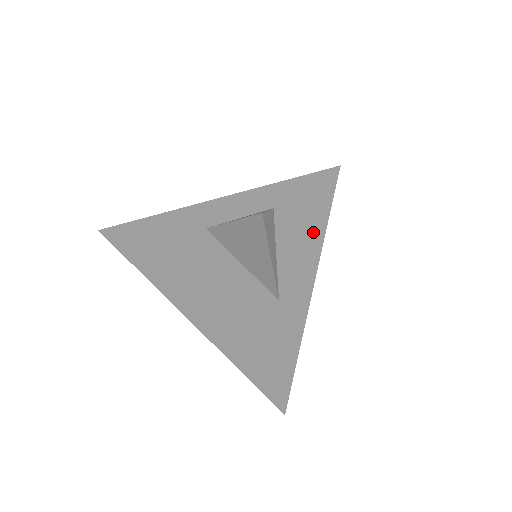
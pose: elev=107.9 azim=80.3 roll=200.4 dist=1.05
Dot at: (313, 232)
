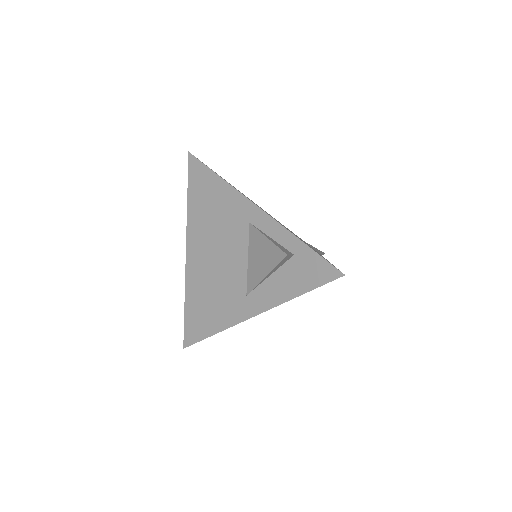
Dot at: (300, 286)
